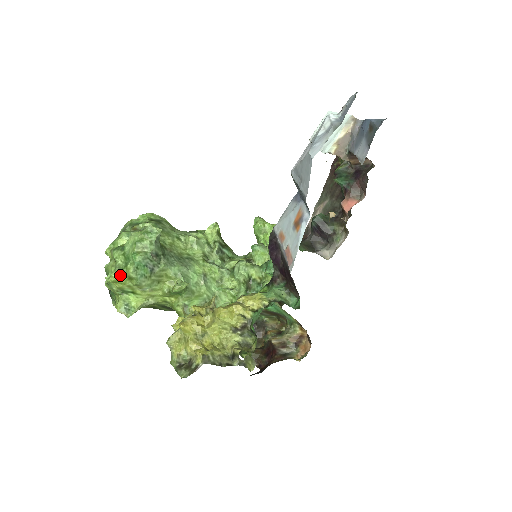
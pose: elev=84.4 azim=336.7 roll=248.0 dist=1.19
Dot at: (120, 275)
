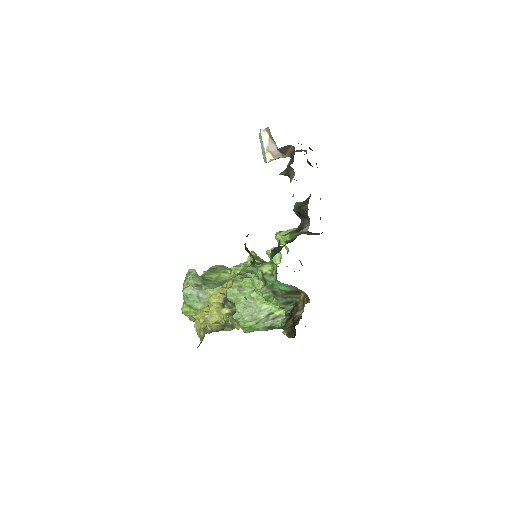
Dot at: (184, 307)
